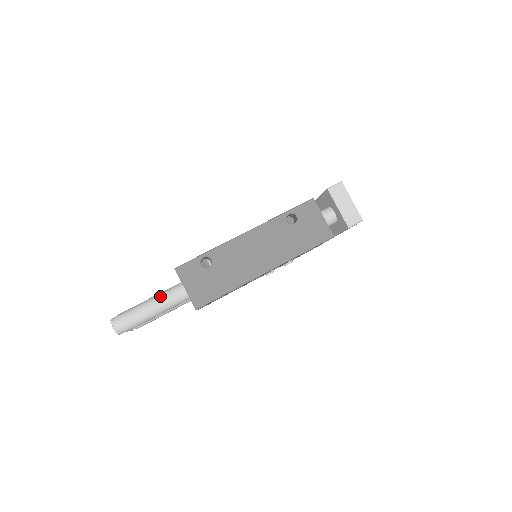
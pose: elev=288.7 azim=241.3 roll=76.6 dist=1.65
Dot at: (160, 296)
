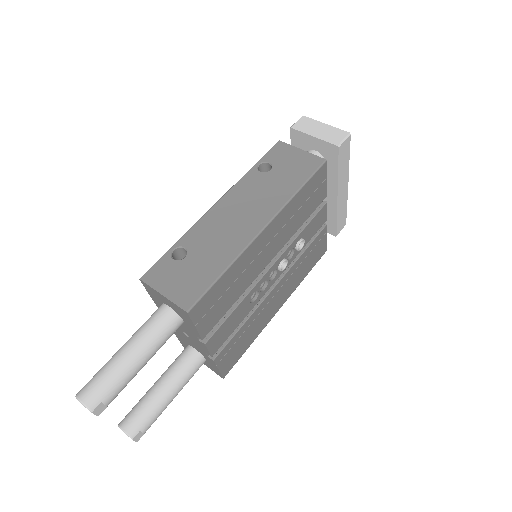
Dot at: (137, 331)
